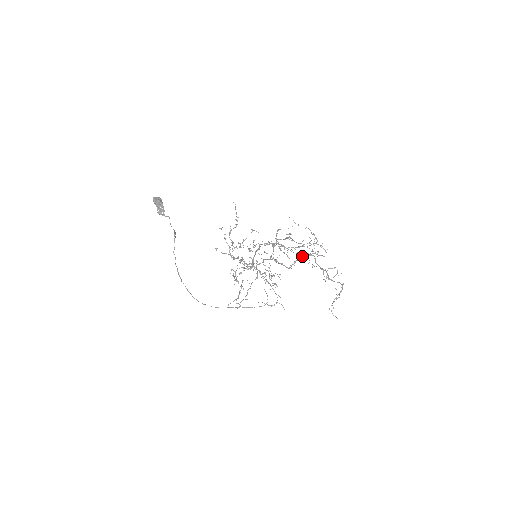
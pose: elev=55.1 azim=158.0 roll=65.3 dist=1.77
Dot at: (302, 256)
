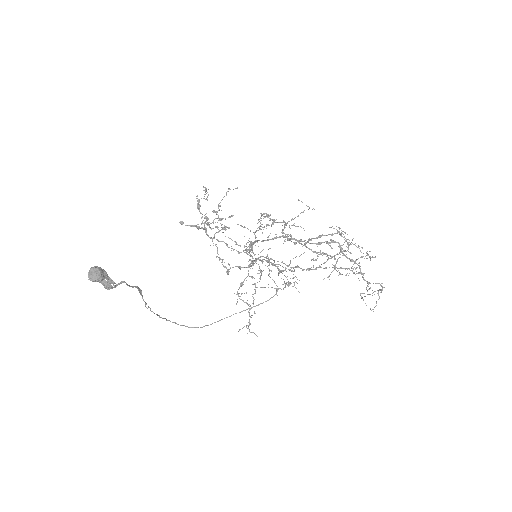
Dot at: (327, 260)
